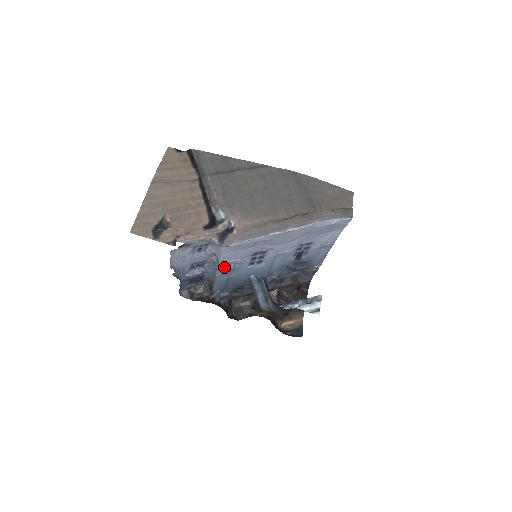
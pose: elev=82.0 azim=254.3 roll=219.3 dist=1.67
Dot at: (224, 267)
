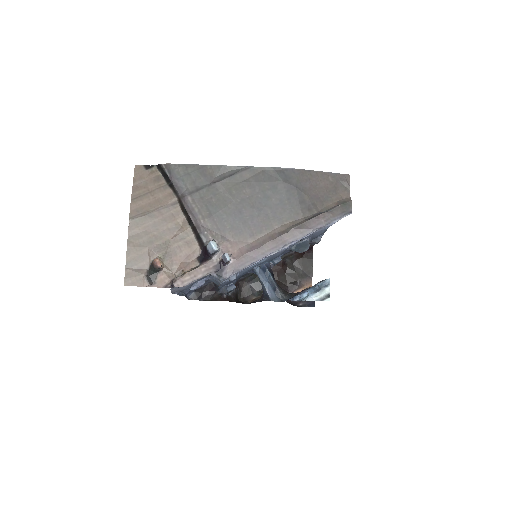
Dot at: (226, 279)
